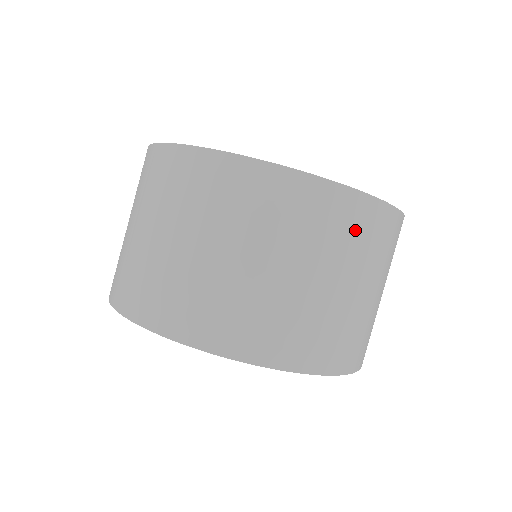
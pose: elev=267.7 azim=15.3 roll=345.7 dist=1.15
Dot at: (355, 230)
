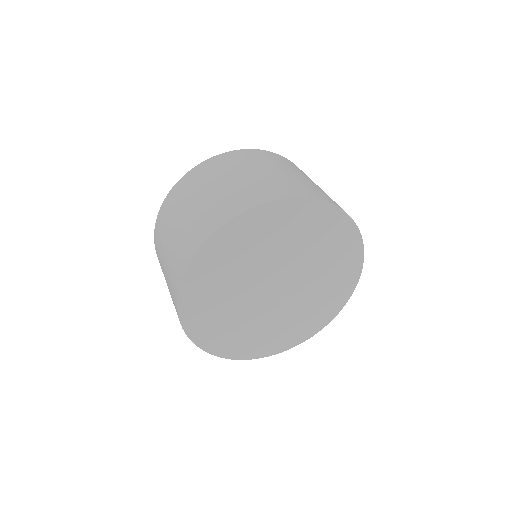
Dot at: (210, 170)
